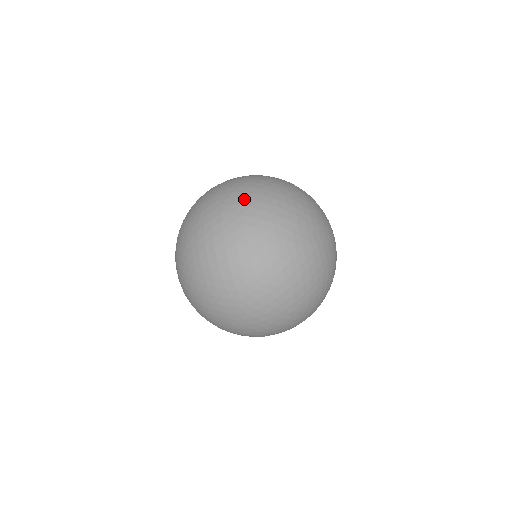
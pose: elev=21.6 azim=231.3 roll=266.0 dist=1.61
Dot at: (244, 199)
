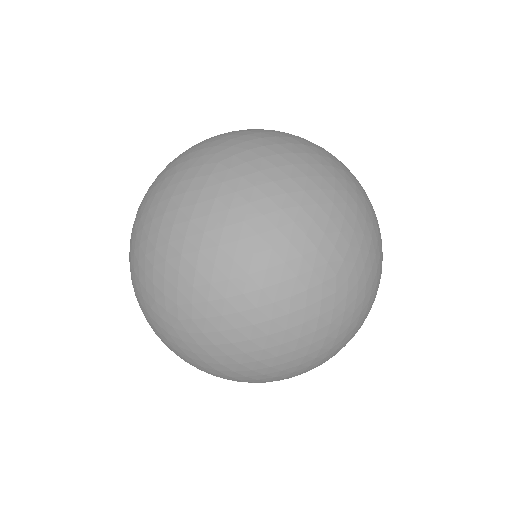
Dot at: (254, 168)
